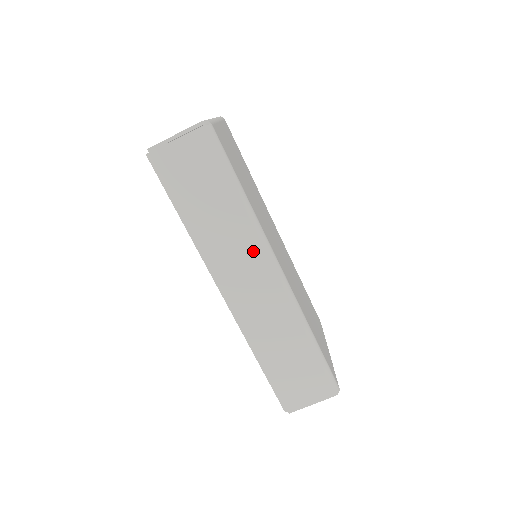
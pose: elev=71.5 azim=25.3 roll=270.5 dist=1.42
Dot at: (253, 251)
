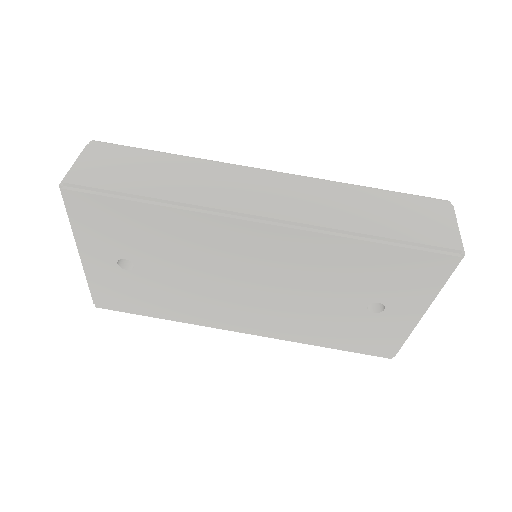
Dot at: (232, 173)
